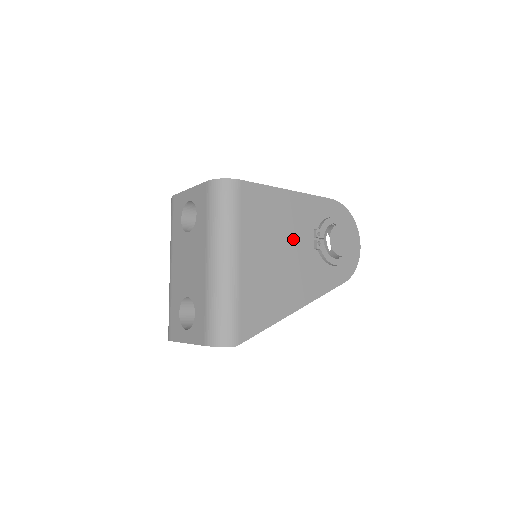
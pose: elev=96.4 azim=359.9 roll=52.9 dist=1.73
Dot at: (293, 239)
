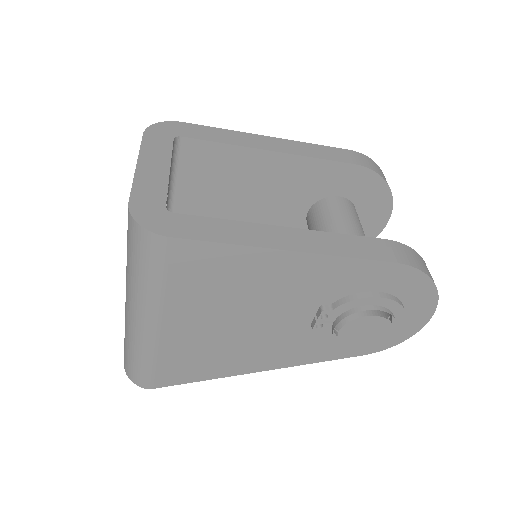
Dot at: (273, 310)
